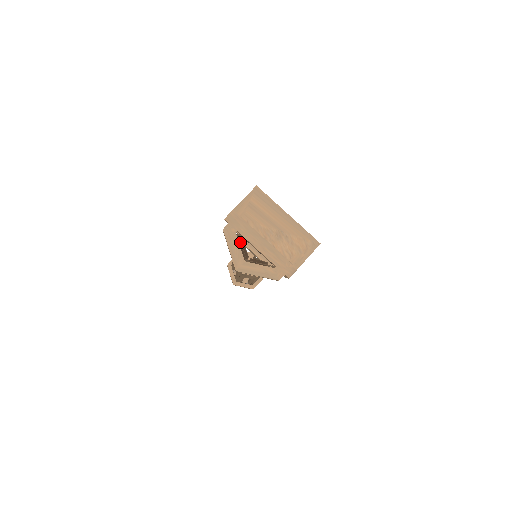
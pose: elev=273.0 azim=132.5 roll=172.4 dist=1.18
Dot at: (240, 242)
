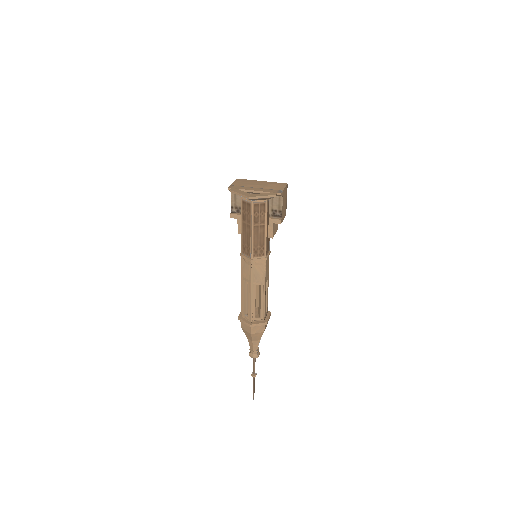
Dot at: (243, 201)
